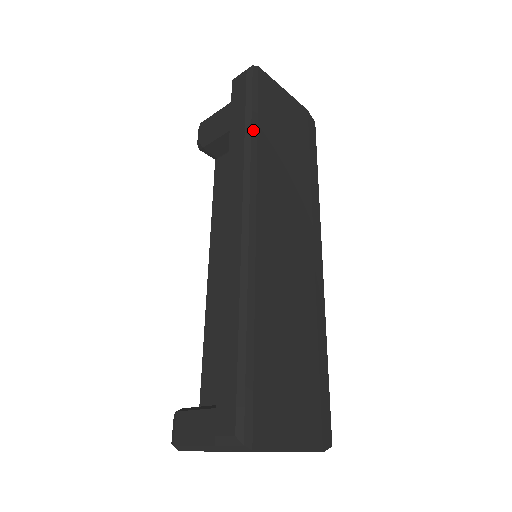
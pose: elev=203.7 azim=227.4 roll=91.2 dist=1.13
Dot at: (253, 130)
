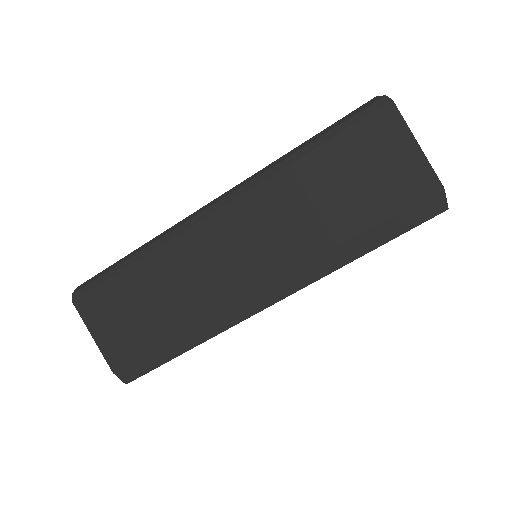
Dot at: (301, 151)
